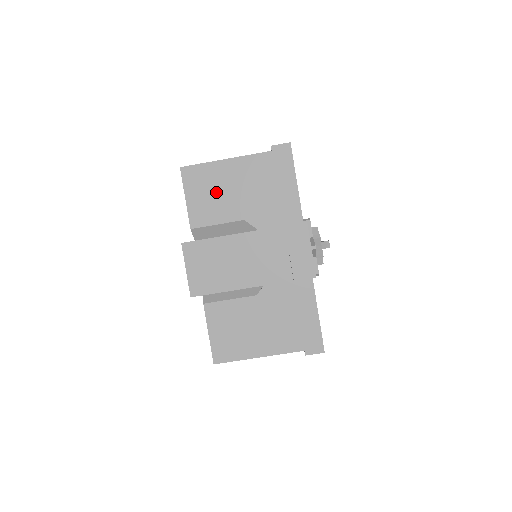
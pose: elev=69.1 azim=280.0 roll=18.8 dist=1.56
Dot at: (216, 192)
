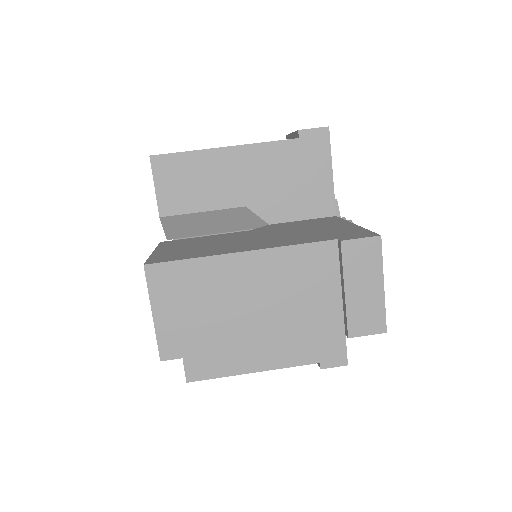
Dot at: occluded
